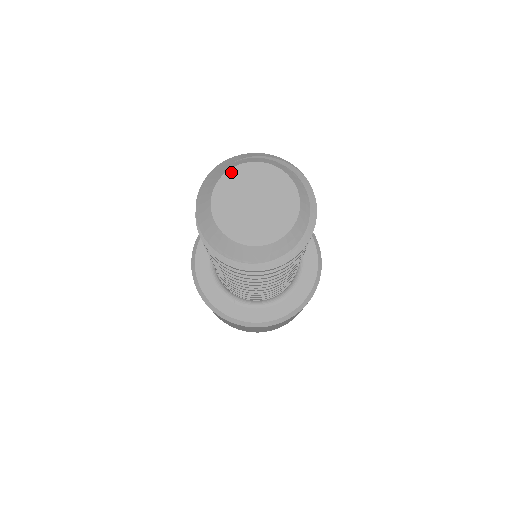
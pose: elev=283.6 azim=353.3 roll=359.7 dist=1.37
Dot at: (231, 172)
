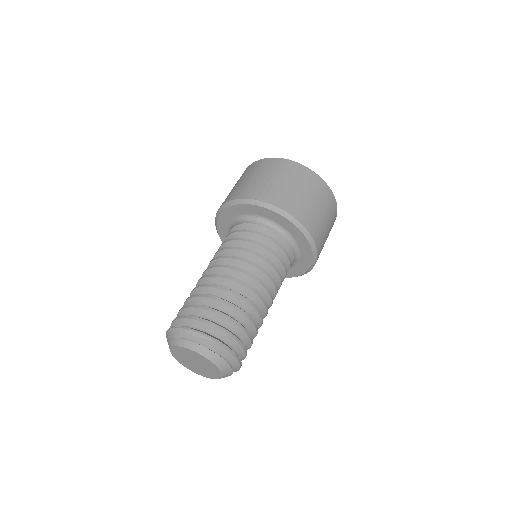
Dot at: (173, 349)
